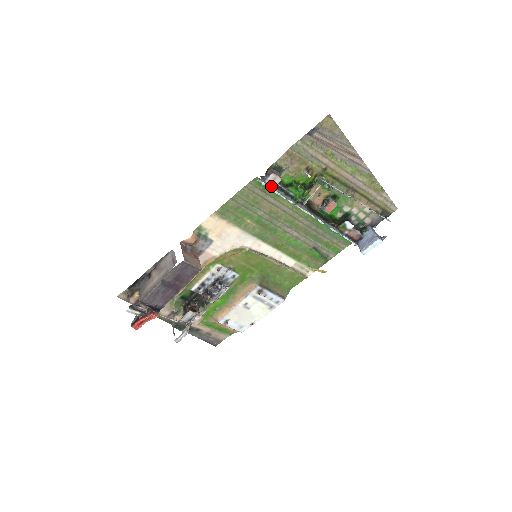
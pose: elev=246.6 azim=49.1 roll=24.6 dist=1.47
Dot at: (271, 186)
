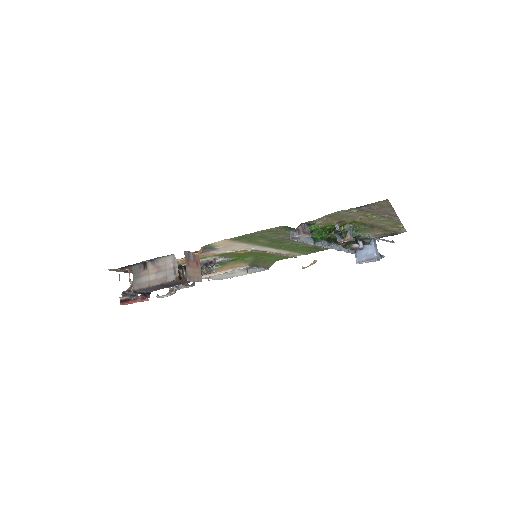
Dot at: (297, 238)
